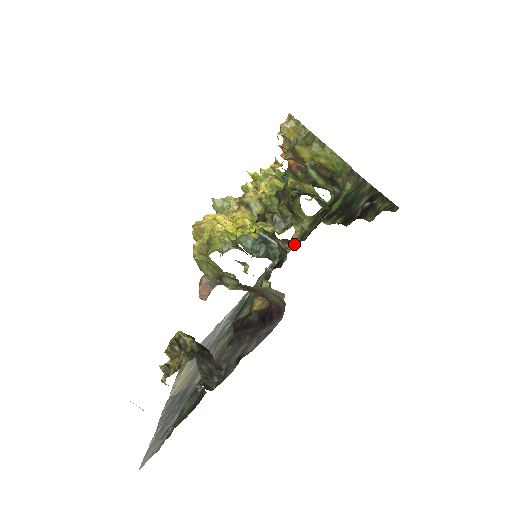
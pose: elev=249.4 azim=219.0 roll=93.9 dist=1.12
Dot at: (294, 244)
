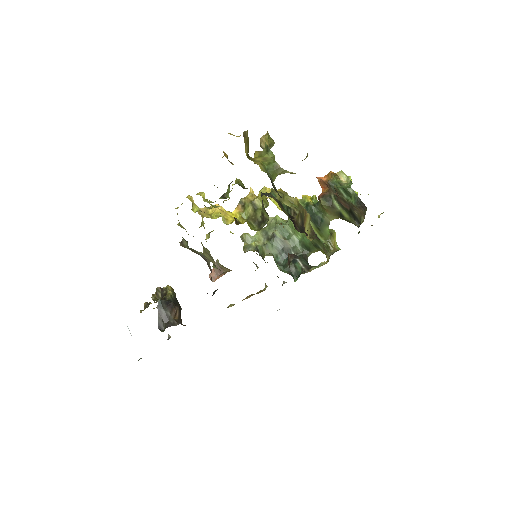
Dot at: (315, 268)
